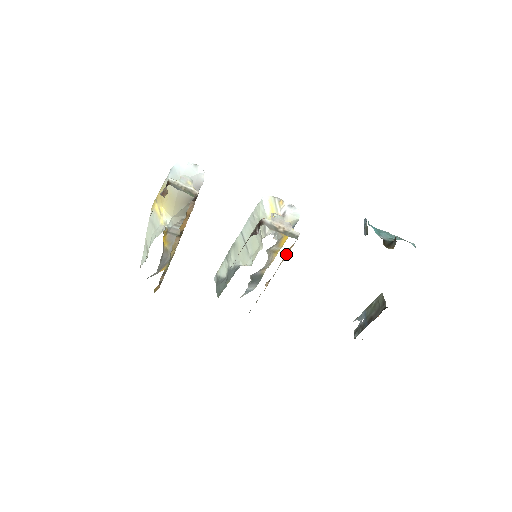
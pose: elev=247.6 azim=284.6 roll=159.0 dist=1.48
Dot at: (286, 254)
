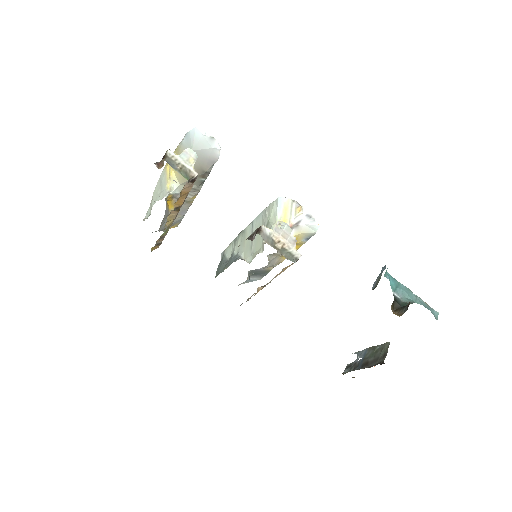
Dot at: (282, 270)
